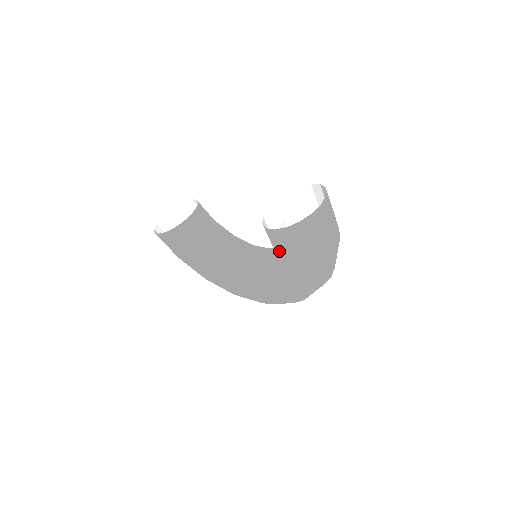
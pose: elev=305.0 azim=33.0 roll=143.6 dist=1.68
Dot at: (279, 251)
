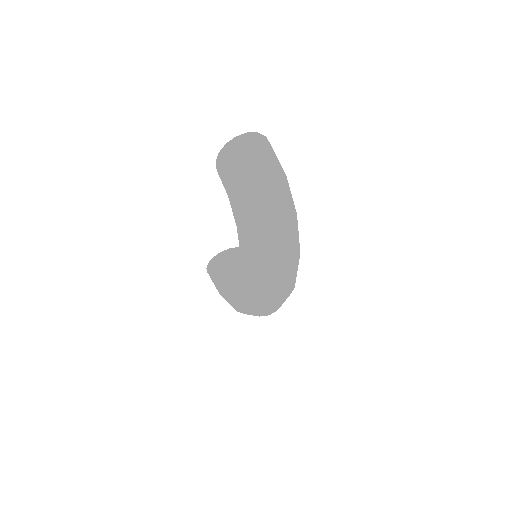
Dot at: (226, 189)
